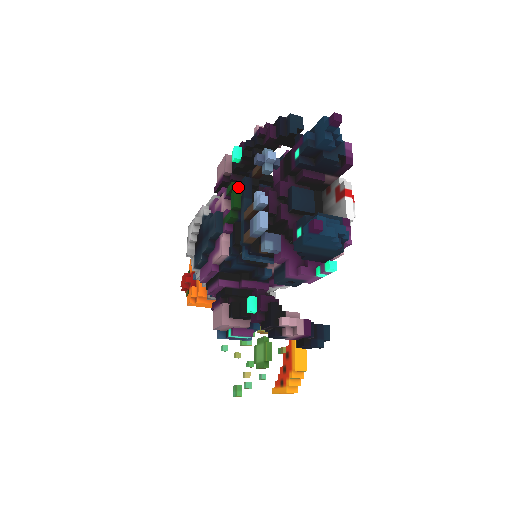
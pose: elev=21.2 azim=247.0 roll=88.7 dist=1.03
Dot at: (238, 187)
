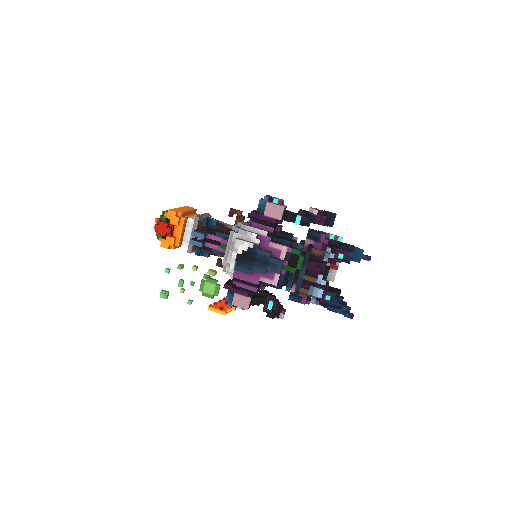
Dot at: (304, 257)
